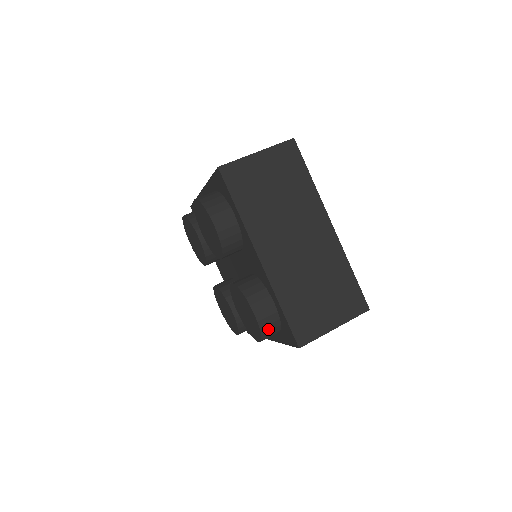
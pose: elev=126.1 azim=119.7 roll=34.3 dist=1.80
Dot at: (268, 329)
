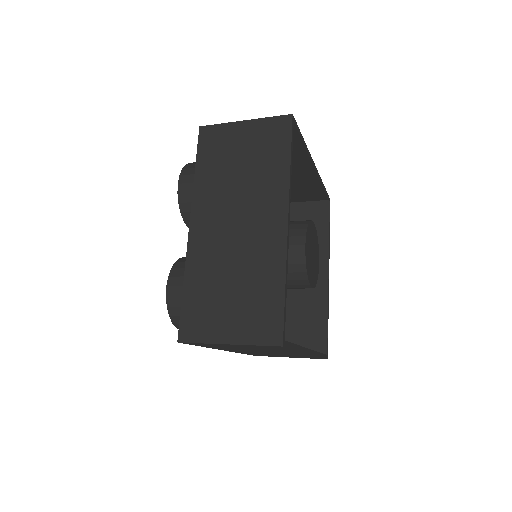
Dot at: (177, 313)
